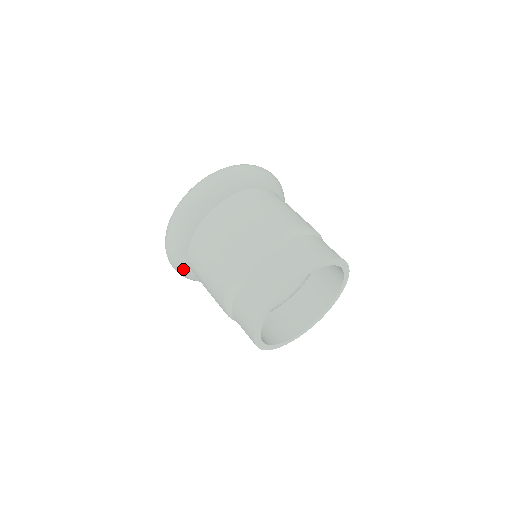
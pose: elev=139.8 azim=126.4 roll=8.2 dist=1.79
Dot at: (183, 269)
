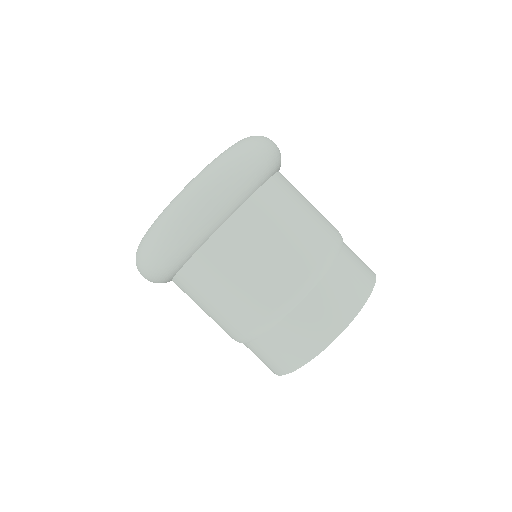
Dot at: occluded
